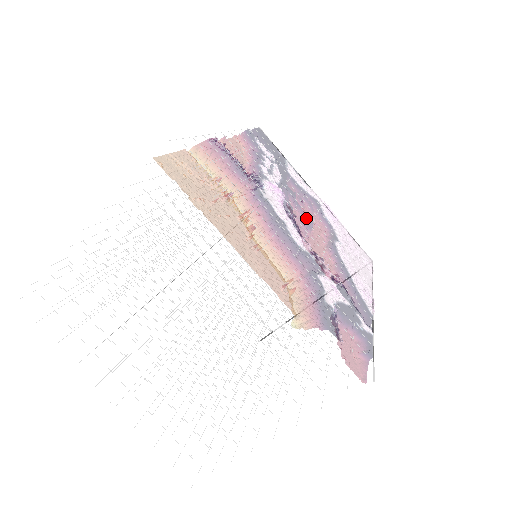
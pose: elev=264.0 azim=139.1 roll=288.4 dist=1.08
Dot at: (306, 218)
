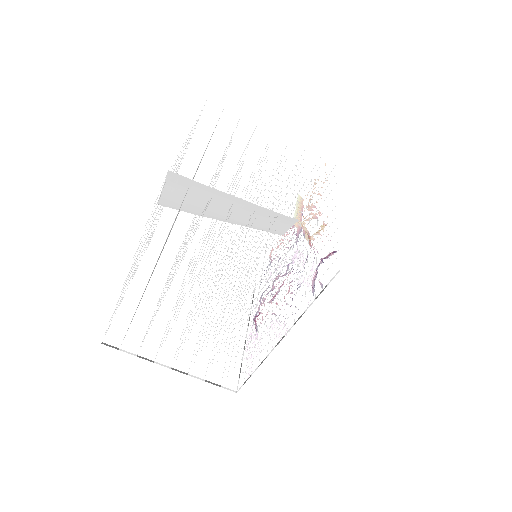
Dot at: occluded
